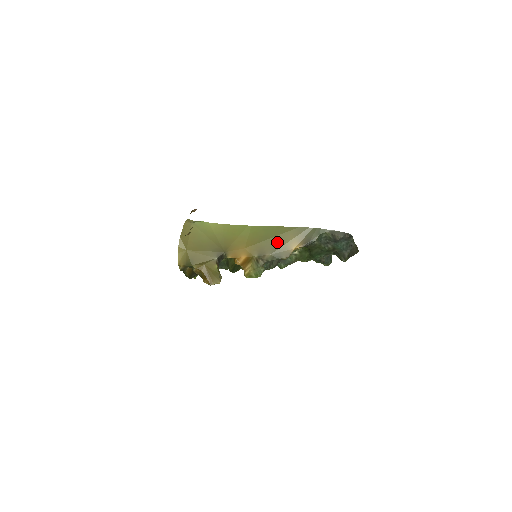
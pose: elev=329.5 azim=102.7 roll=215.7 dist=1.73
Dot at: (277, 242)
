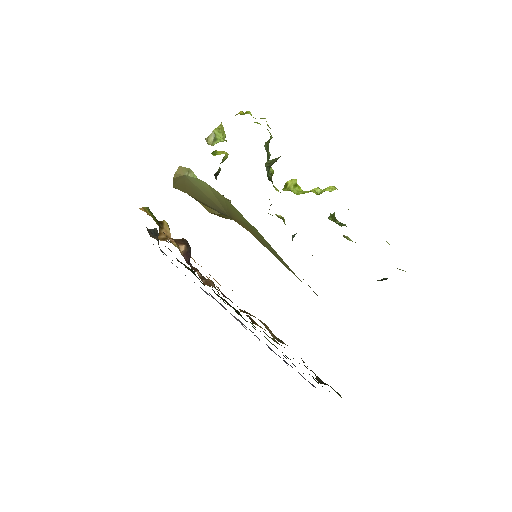
Dot at: occluded
